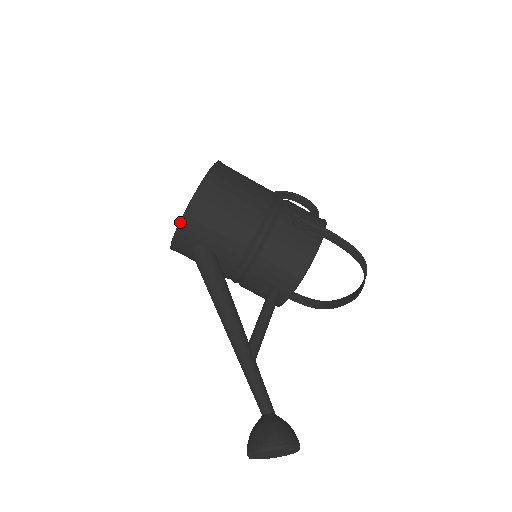
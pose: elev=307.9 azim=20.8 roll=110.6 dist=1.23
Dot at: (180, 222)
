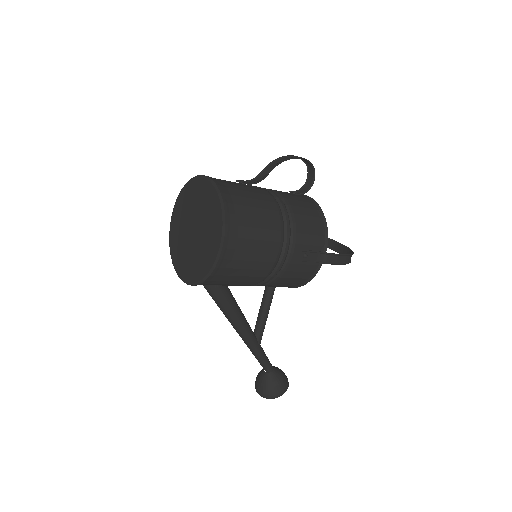
Dot at: occluded
